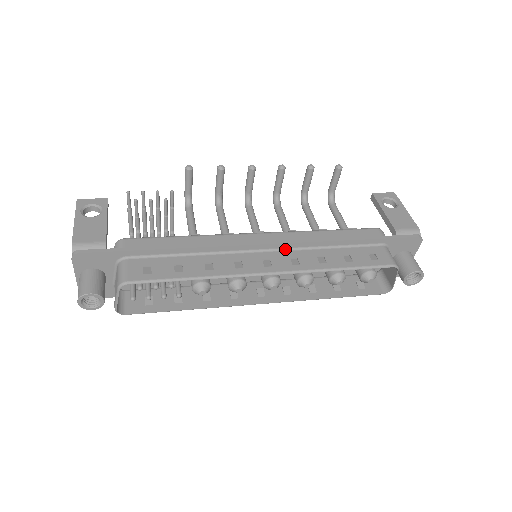
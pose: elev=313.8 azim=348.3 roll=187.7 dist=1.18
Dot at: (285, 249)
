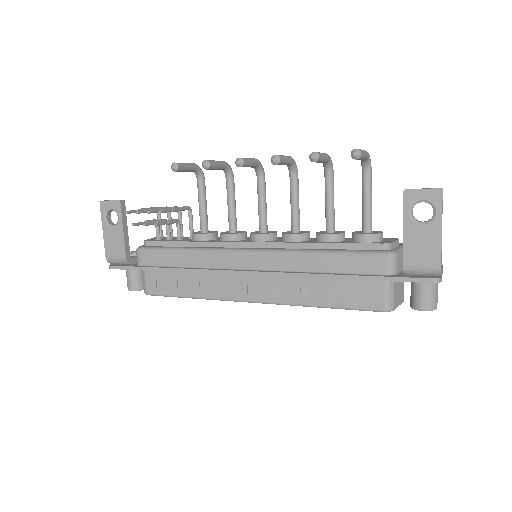
Dot at: occluded
